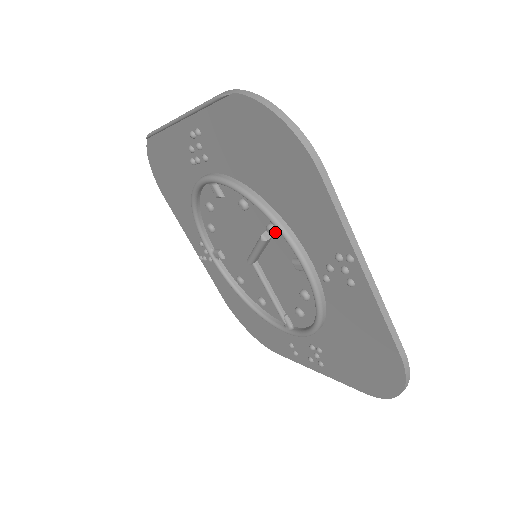
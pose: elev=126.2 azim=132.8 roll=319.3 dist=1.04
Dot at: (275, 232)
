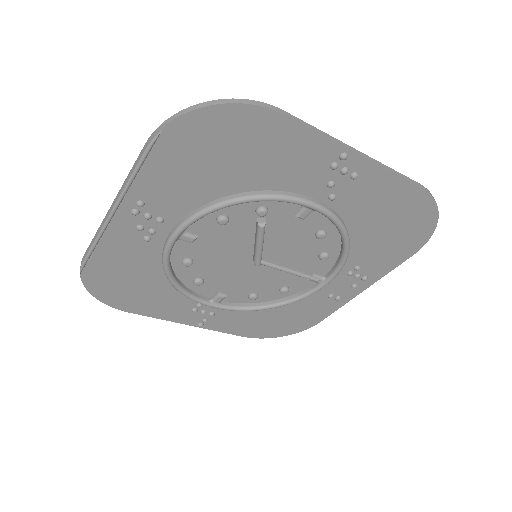
Dot at: (267, 209)
